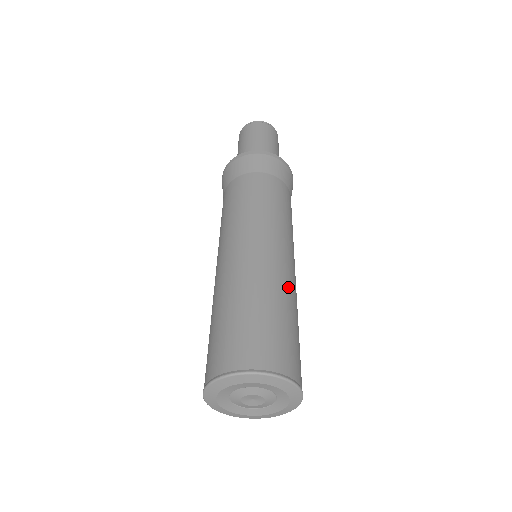
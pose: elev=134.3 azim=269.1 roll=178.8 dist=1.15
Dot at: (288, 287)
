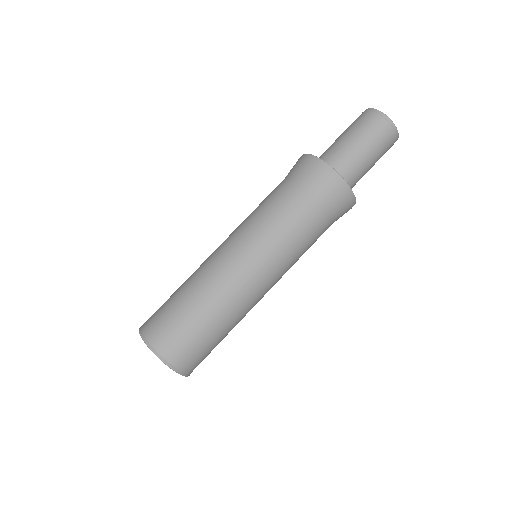
Dot at: (237, 312)
